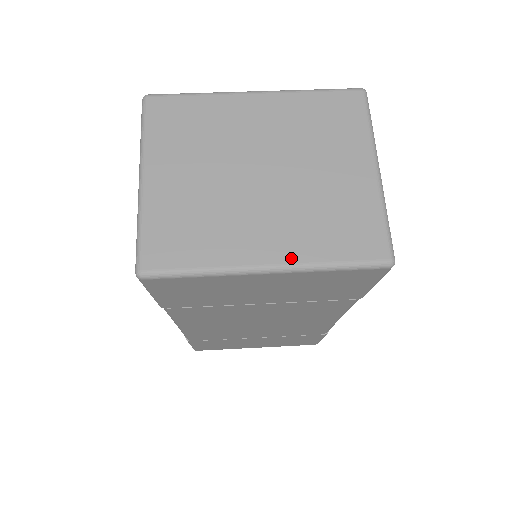
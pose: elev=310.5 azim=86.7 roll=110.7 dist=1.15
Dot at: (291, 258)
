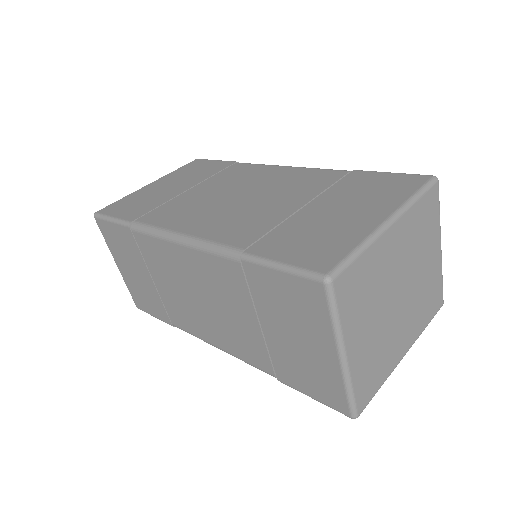
Dot at: (414, 340)
